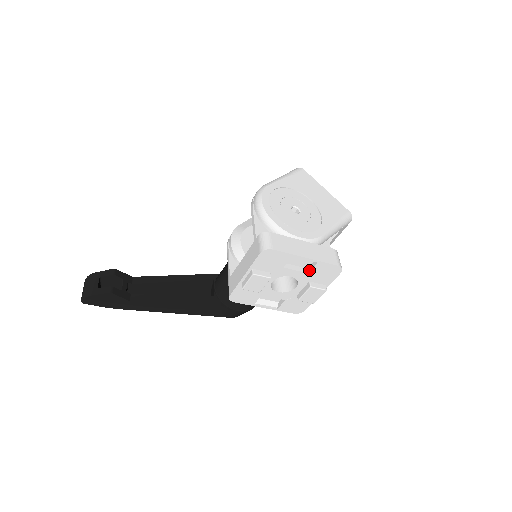
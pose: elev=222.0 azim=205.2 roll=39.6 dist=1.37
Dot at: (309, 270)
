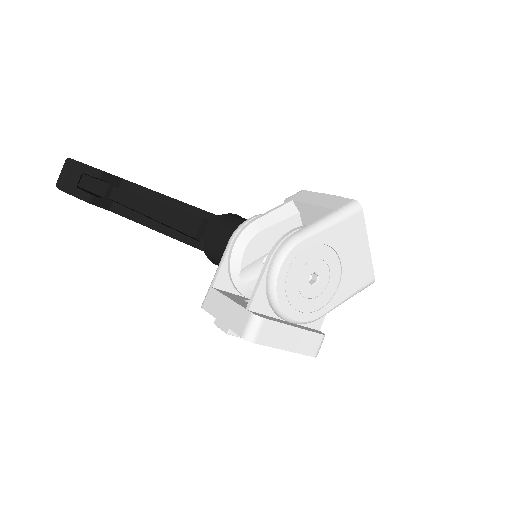
Dot at: occluded
